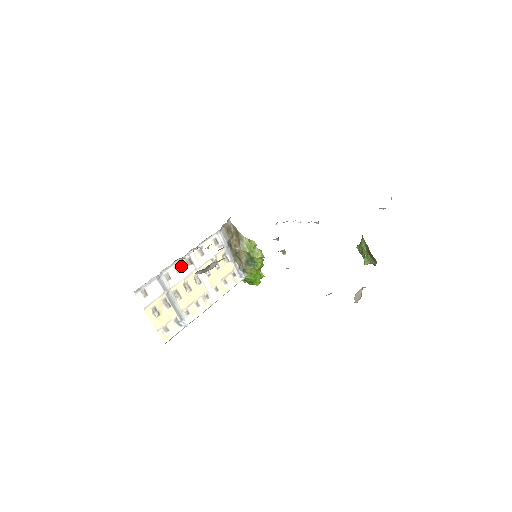
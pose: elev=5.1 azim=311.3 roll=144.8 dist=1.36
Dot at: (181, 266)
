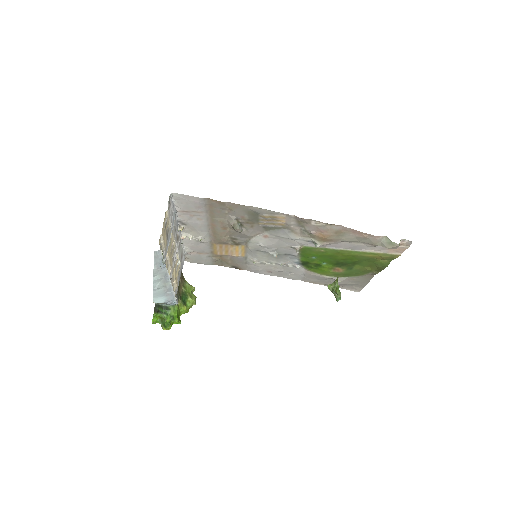
Dot at: (176, 232)
